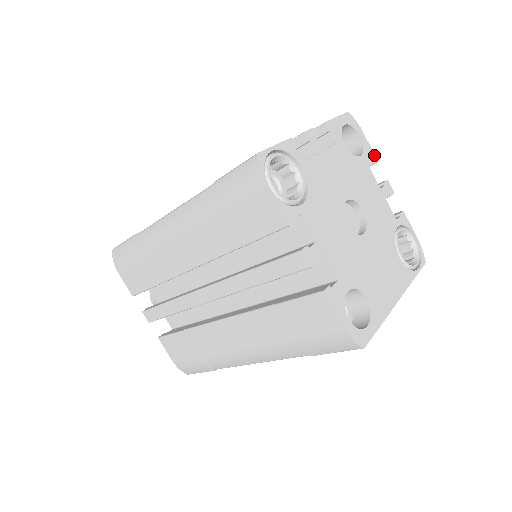
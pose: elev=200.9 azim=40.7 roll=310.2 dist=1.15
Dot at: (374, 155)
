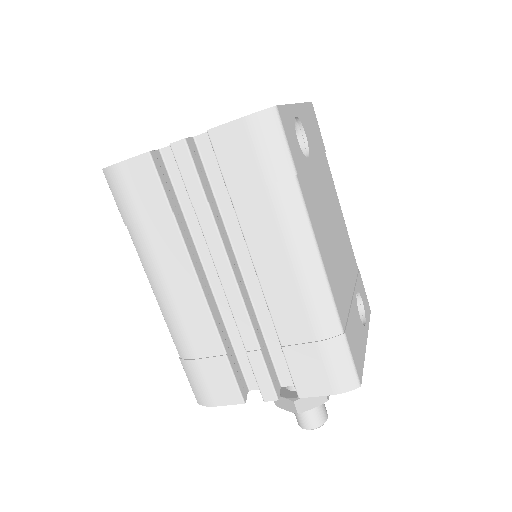
Dot at: occluded
